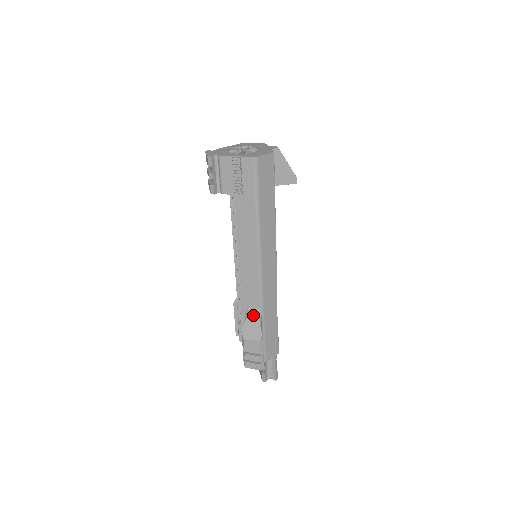
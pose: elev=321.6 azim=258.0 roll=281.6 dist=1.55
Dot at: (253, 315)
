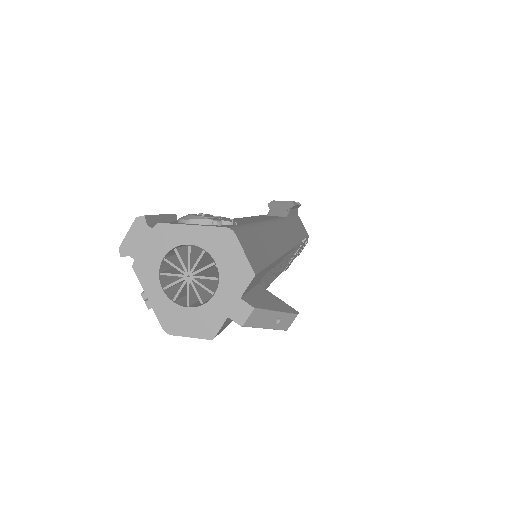
Dot at: occluded
